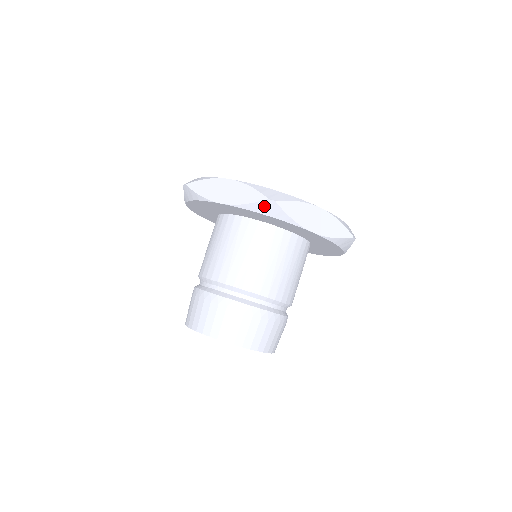
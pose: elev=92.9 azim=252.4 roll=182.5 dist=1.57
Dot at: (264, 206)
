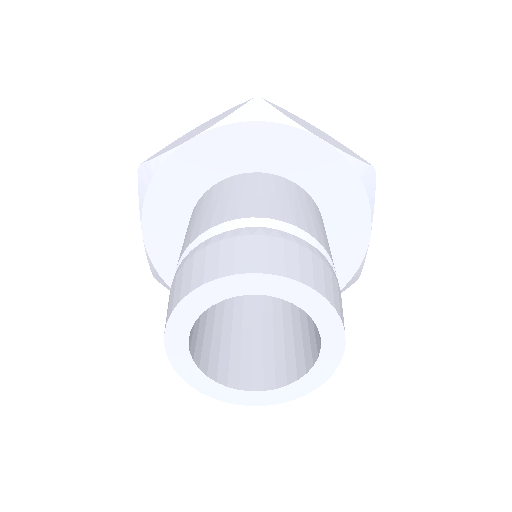
Dot at: (250, 110)
